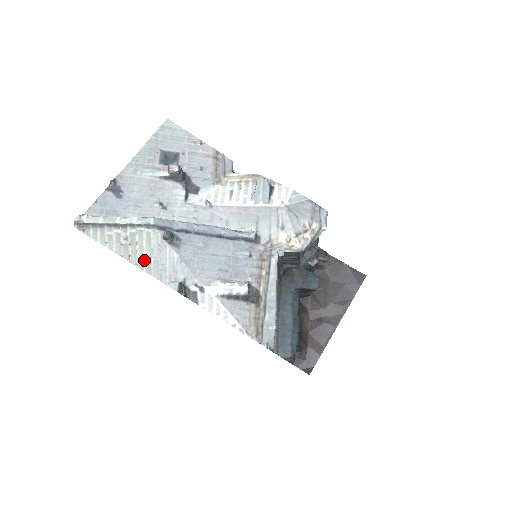
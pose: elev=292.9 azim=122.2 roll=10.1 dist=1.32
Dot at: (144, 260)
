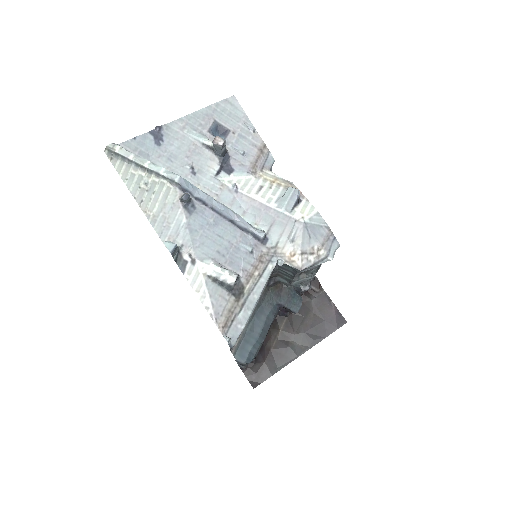
Dot at: (153, 211)
